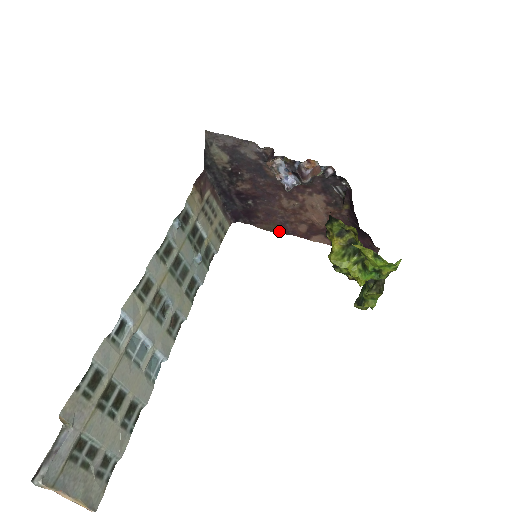
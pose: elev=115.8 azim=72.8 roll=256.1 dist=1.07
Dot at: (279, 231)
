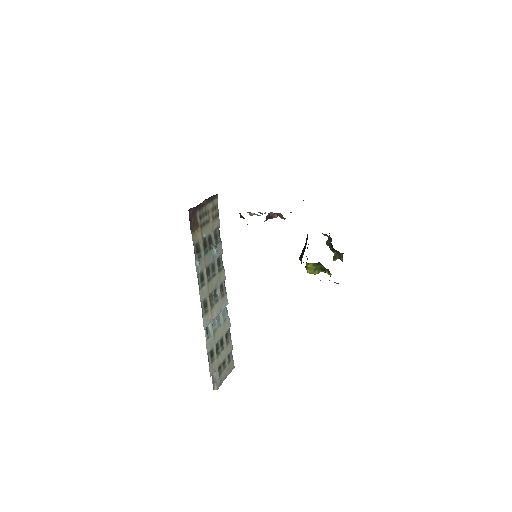
Dot at: occluded
